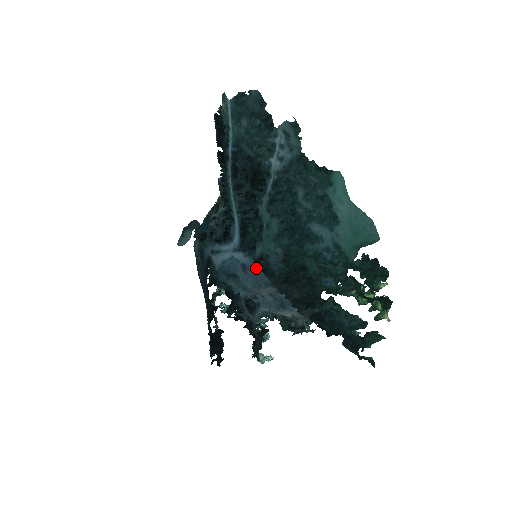
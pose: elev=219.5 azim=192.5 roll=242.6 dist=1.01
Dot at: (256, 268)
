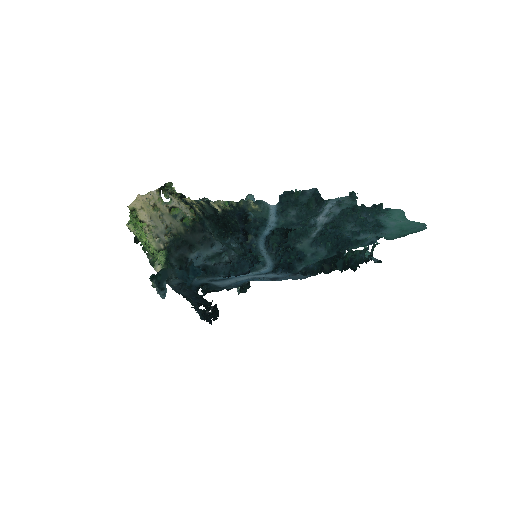
Dot at: (294, 275)
